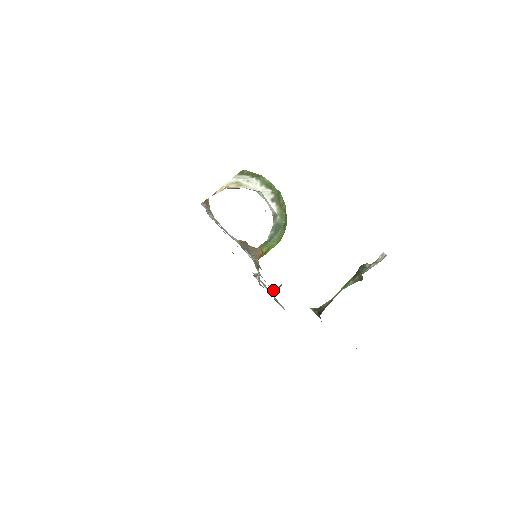
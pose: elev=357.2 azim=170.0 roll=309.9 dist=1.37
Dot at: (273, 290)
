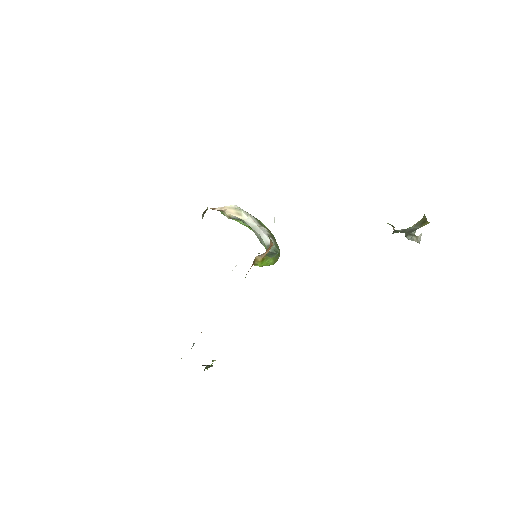
Dot at: (204, 365)
